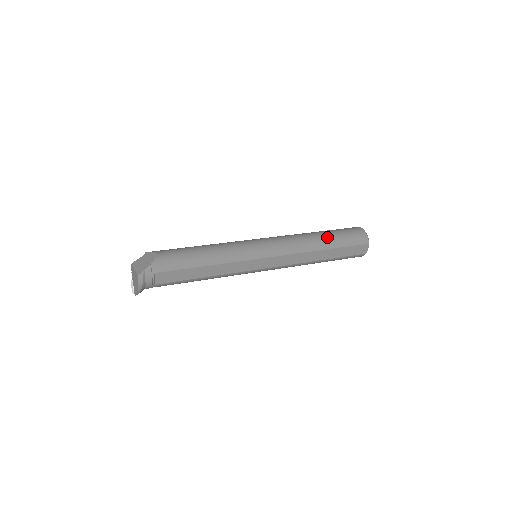
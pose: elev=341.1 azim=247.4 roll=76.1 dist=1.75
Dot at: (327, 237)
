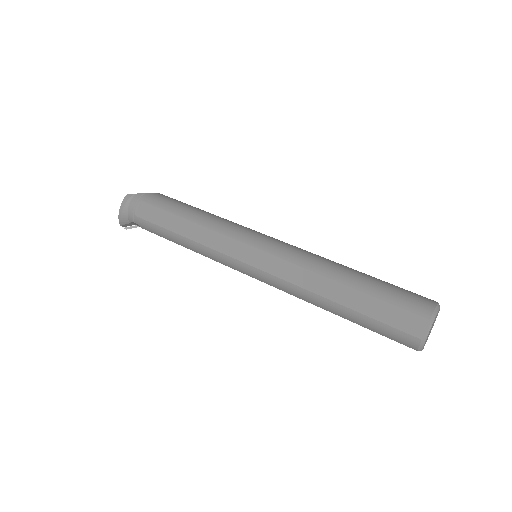
Dot at: (360, 274)
